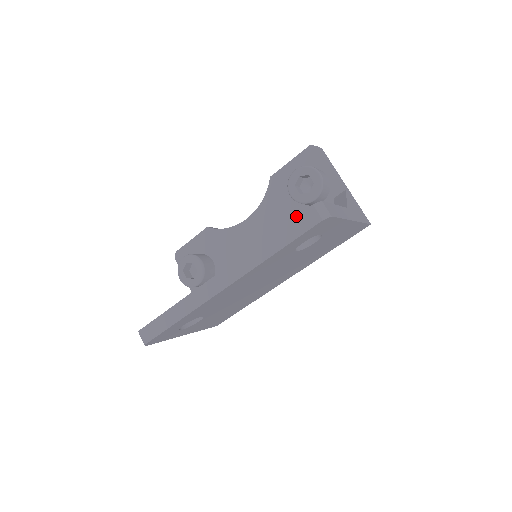
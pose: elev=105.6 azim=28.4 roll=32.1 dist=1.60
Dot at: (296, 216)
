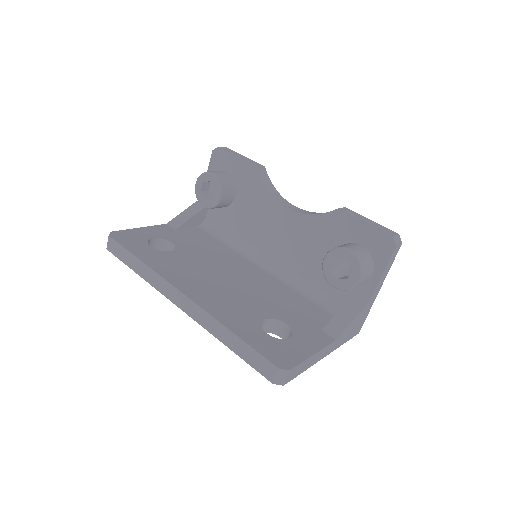
Dot at: (262, 355)
